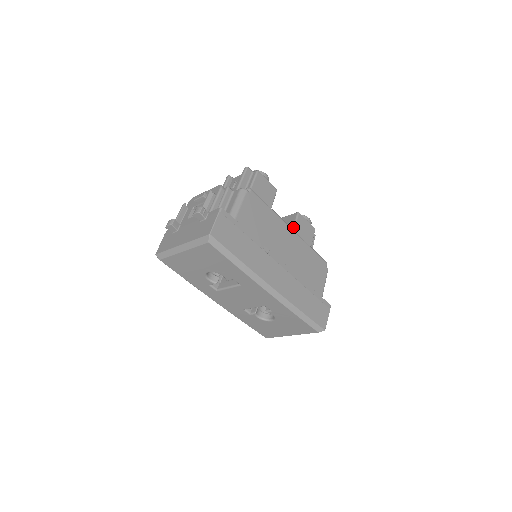
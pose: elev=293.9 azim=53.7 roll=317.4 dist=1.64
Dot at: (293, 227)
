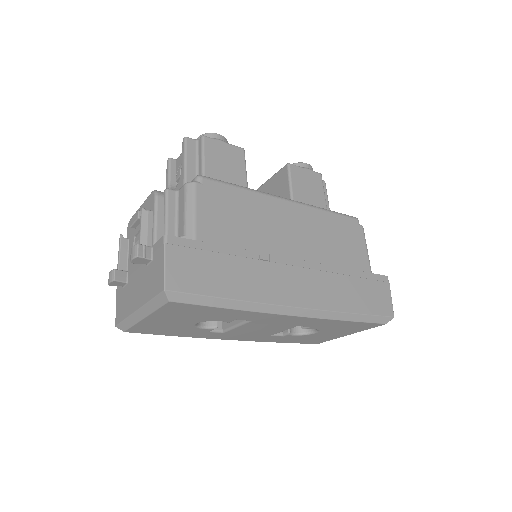
Dot at: (290, 190)
